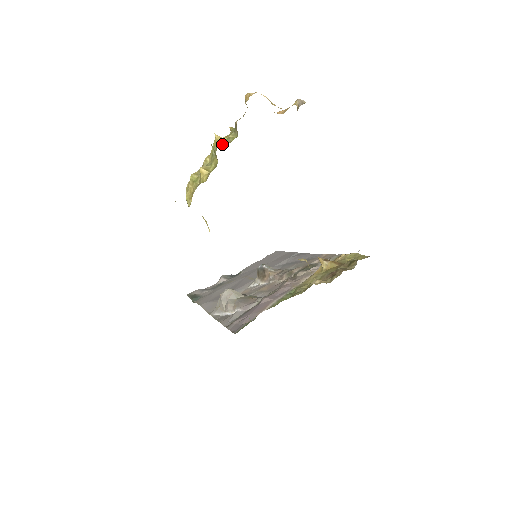
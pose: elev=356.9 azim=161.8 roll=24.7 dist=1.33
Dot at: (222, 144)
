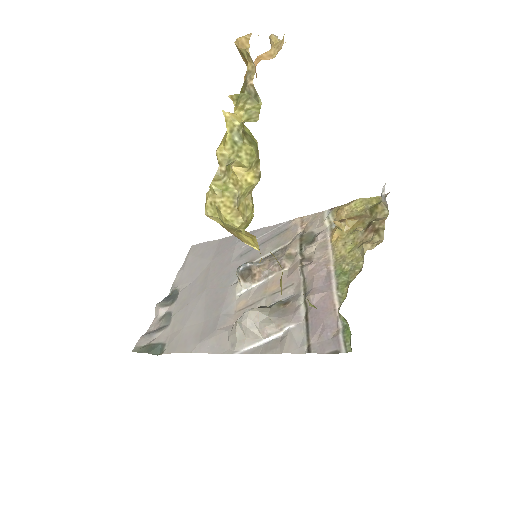
Dot at: (247, 121)
